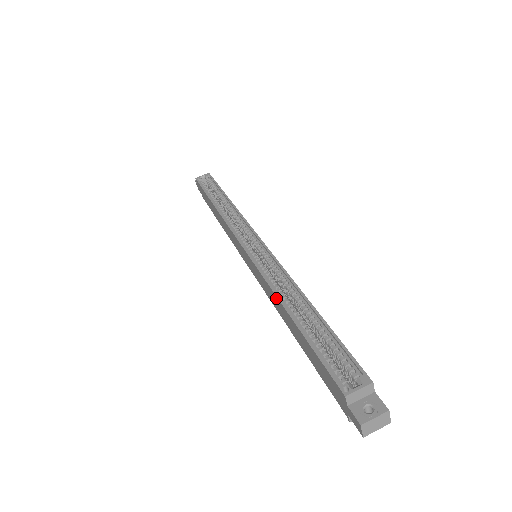
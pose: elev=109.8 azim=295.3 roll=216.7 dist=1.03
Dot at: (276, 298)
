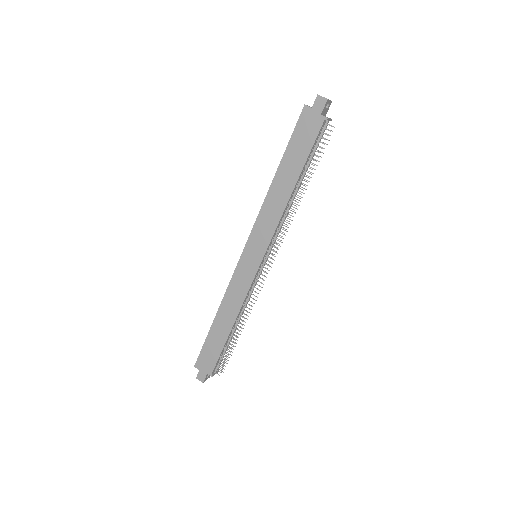
Dot at: (269, 195)
